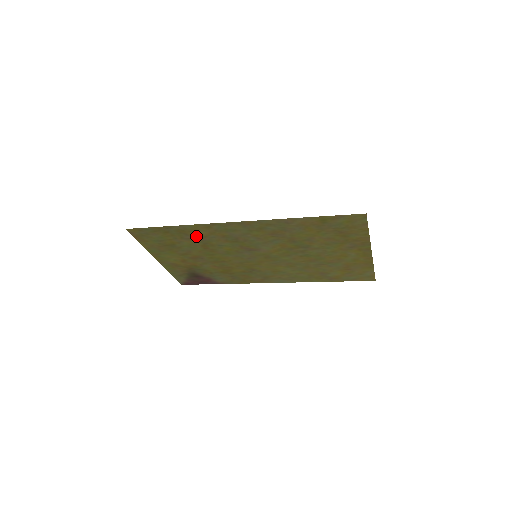
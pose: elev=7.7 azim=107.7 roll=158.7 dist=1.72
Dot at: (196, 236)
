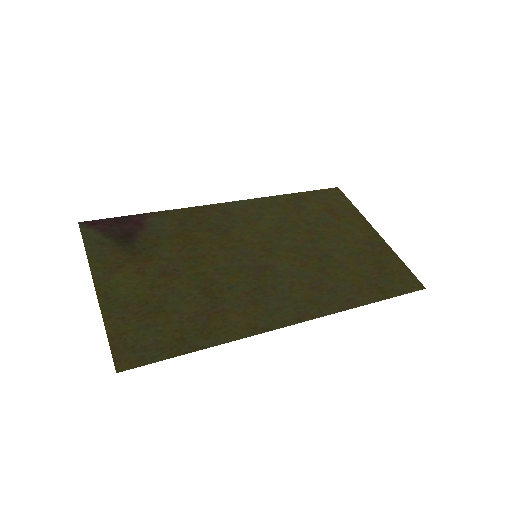
Dot at: (216, 316)
